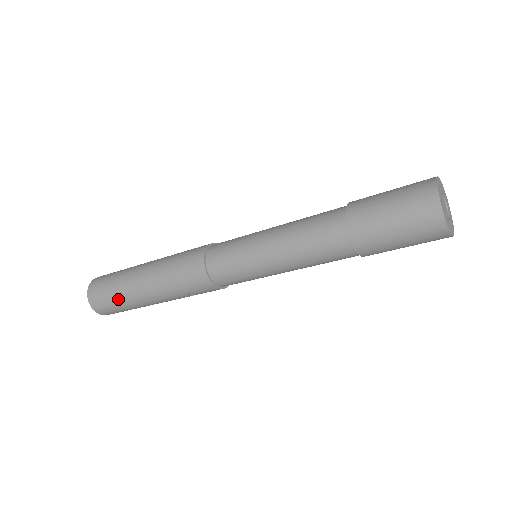
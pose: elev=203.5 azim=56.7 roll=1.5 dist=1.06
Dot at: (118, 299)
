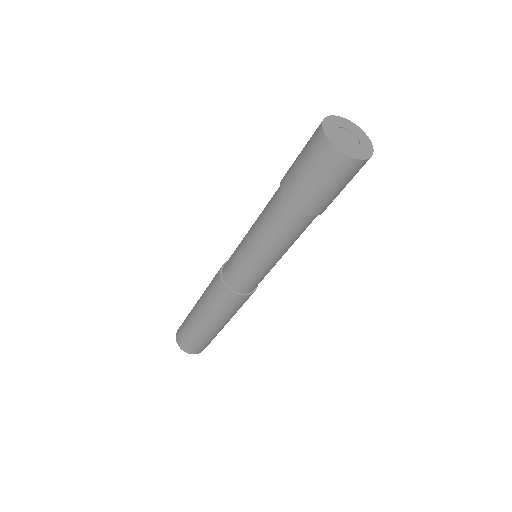
Dot at: (199, 340)
